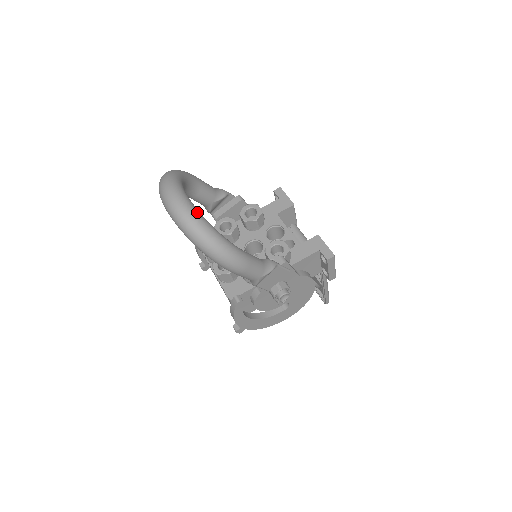
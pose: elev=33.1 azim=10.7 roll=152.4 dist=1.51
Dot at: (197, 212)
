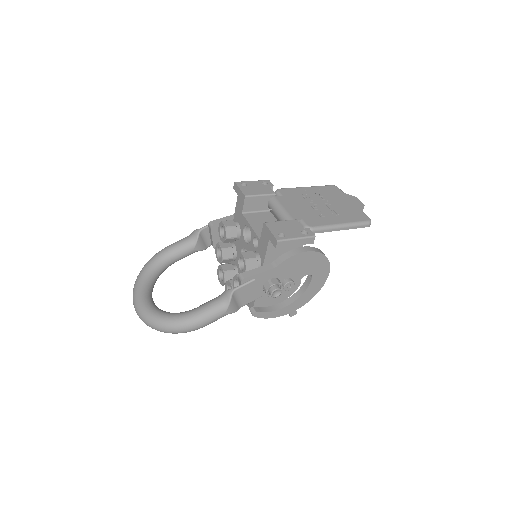
Dot at: (147, 313)
